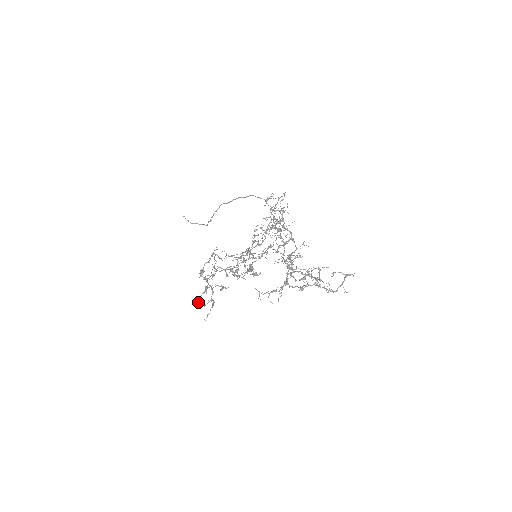
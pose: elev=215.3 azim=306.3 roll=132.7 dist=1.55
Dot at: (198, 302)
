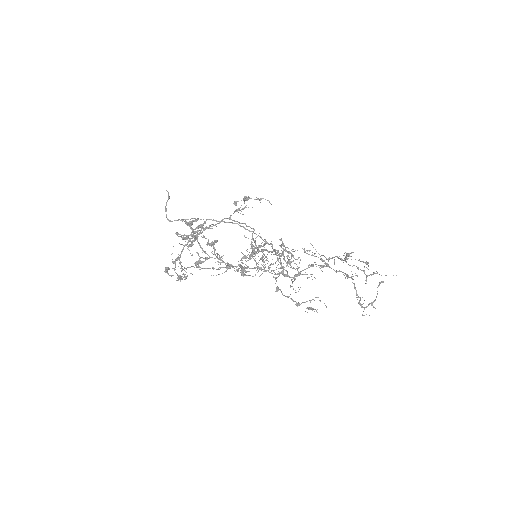
Dot at: (188, 224)
